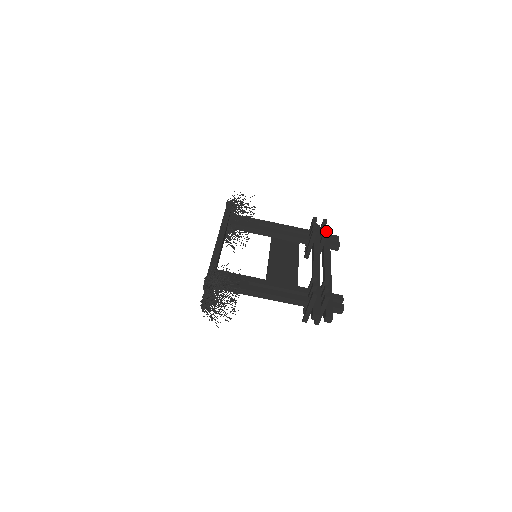
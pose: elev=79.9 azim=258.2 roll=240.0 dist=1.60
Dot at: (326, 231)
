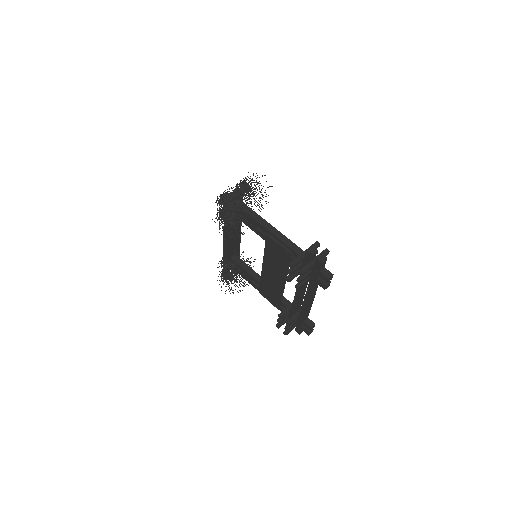
Dot at: occluded
